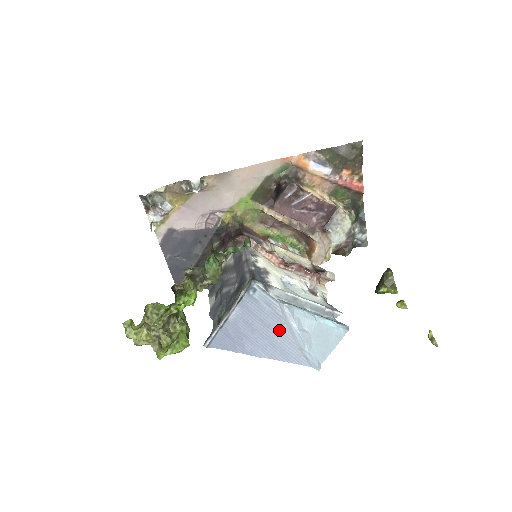
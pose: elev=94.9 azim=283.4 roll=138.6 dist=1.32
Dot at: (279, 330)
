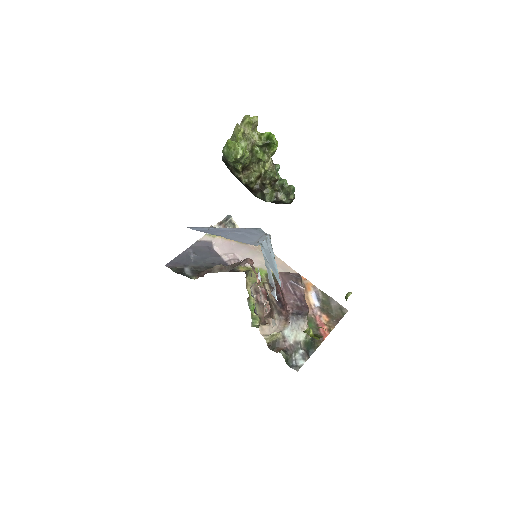
Dot at: (252, 237)
